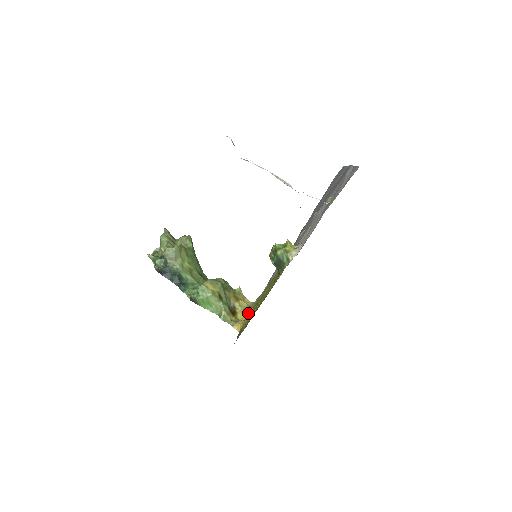
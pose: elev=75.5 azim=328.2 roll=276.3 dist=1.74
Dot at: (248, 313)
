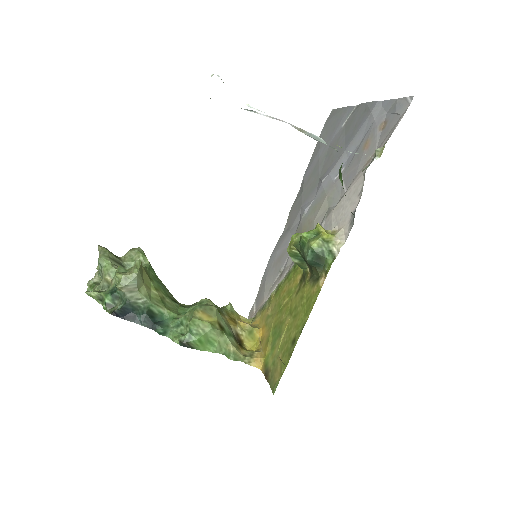
Dot at: (257, 337)
